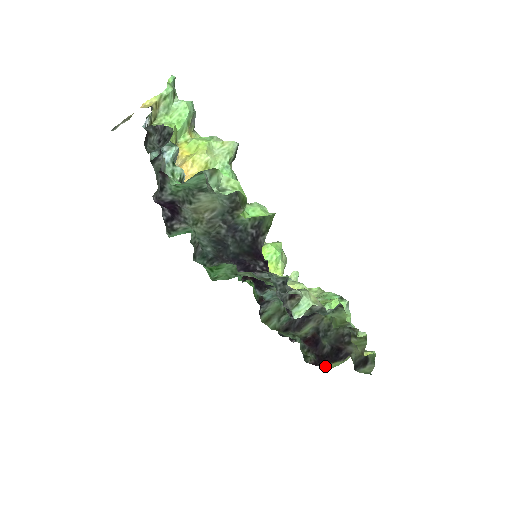
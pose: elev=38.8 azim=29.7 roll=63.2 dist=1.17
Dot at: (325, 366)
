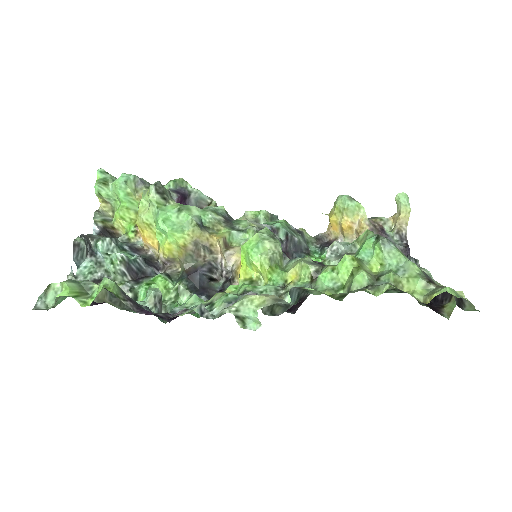
Dot at: (442, 313)
